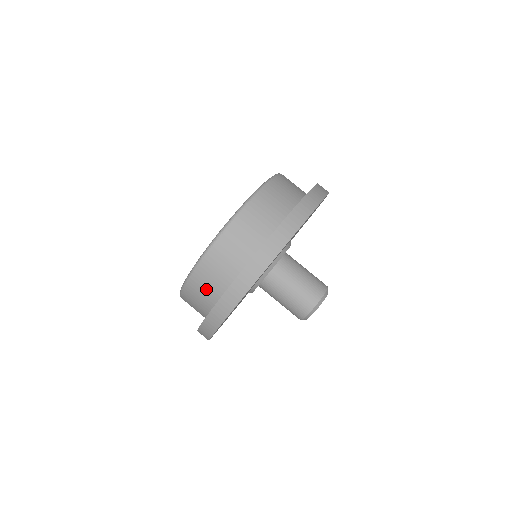
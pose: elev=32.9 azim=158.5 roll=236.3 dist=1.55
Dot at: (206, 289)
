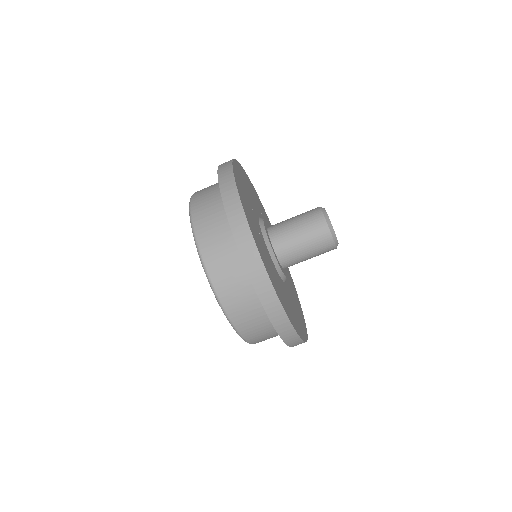
Dot at: (233, 280)
